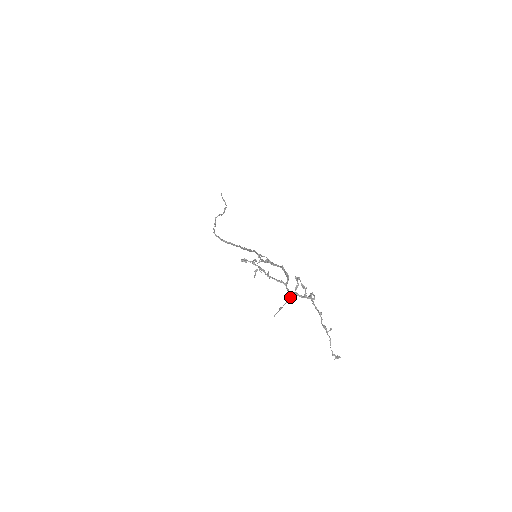
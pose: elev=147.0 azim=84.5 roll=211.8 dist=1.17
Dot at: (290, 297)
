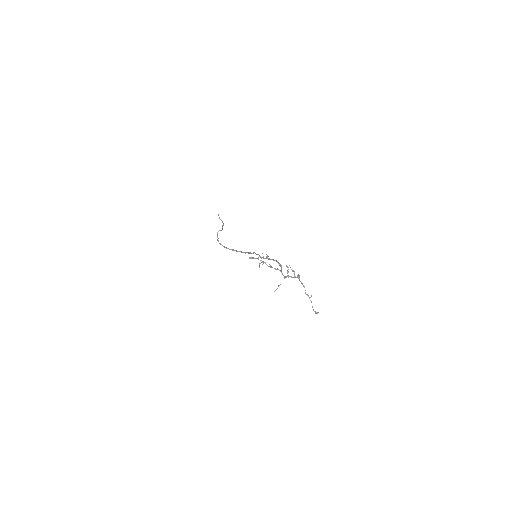
Dot at: occluded
